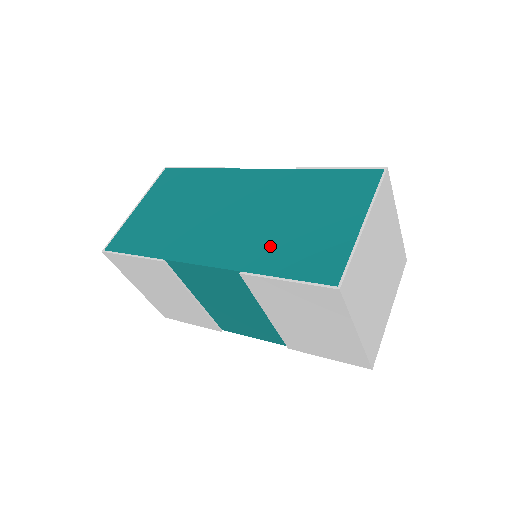
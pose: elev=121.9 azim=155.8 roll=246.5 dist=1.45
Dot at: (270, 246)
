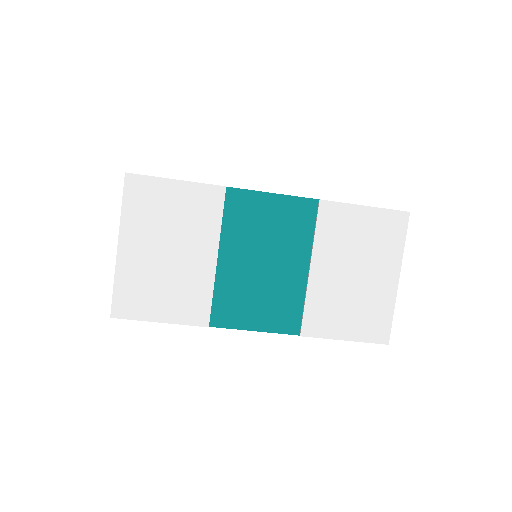
Dot at: occluded
